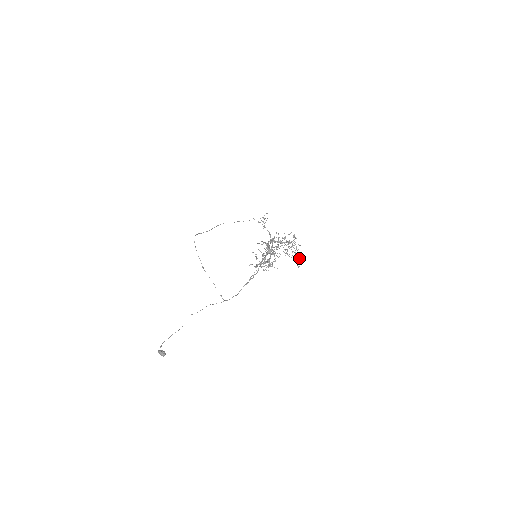
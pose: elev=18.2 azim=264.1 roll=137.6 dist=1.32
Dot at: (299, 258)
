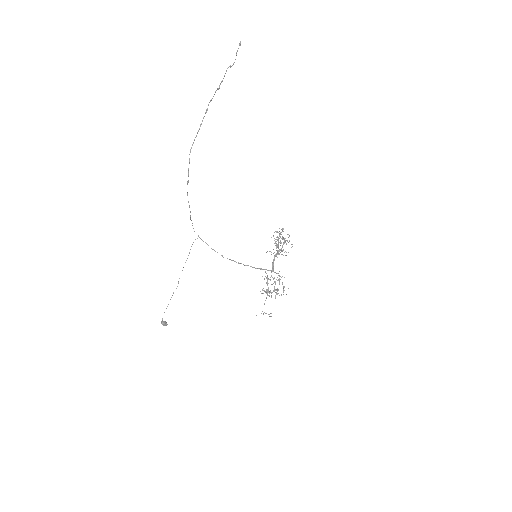
Dot at: occluded
